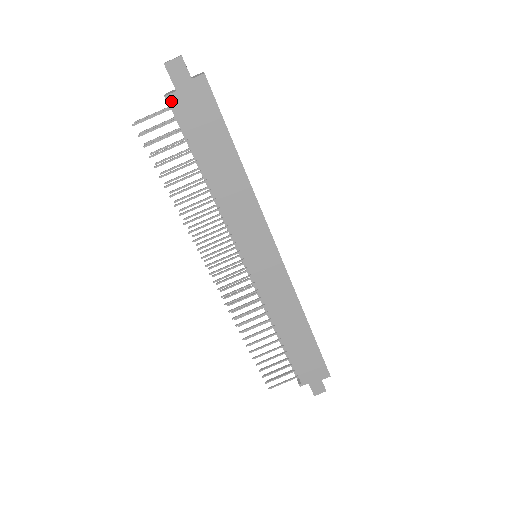
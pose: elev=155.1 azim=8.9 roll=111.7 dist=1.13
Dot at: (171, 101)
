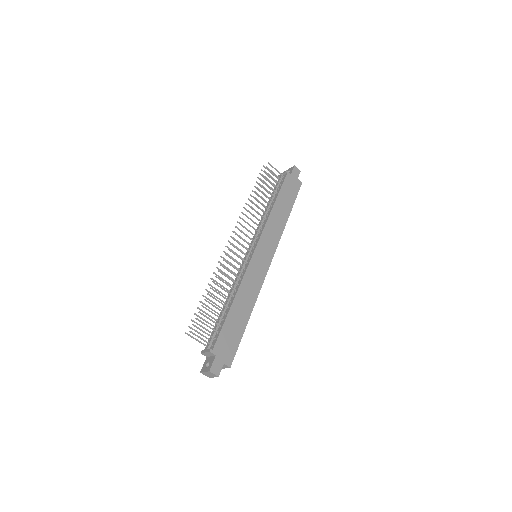
Dot at: (287, 174)
